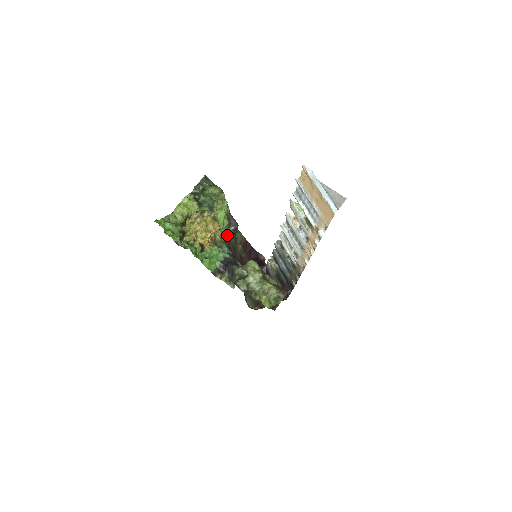
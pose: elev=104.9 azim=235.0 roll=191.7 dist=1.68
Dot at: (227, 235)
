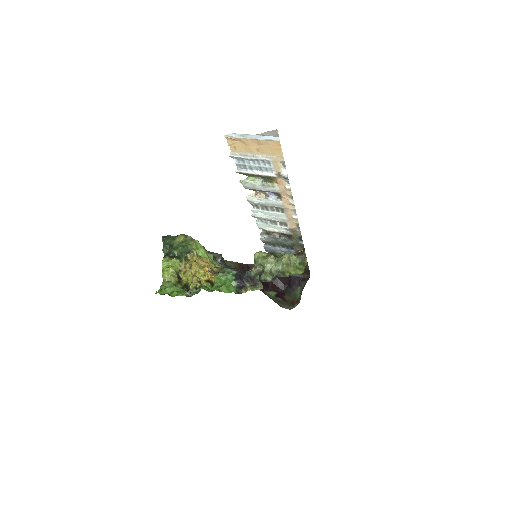
Dot at: occluded
